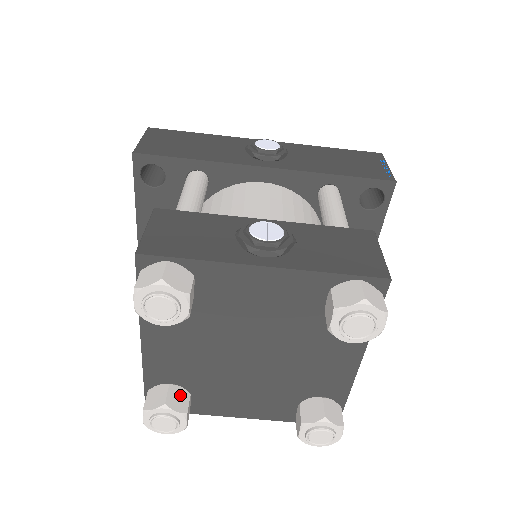
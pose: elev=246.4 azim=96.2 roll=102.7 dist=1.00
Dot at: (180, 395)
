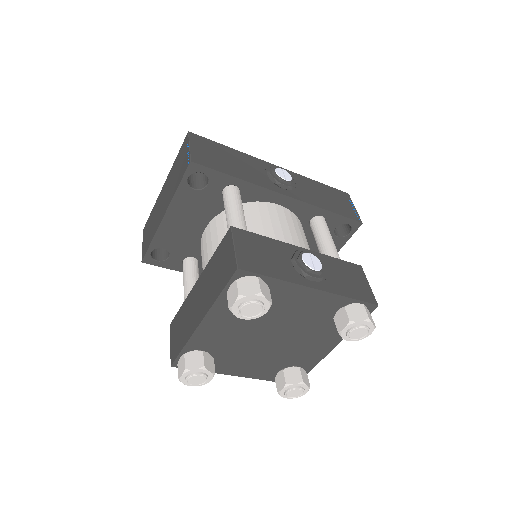
Dot at: (210, 360)
